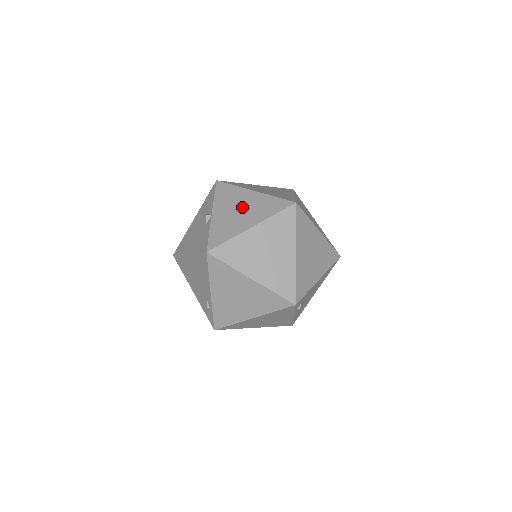
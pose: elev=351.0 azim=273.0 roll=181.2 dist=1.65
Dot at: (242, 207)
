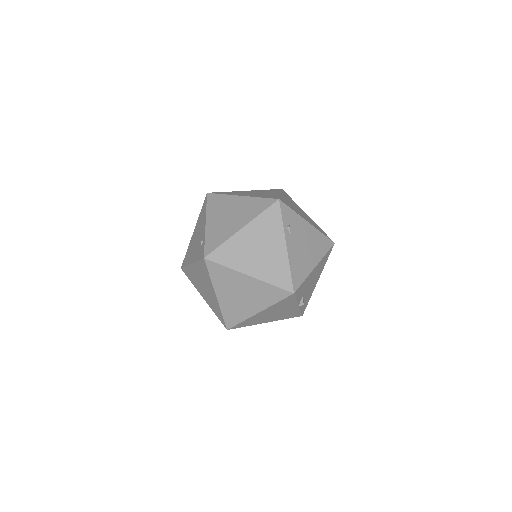
Dot at: occluded
